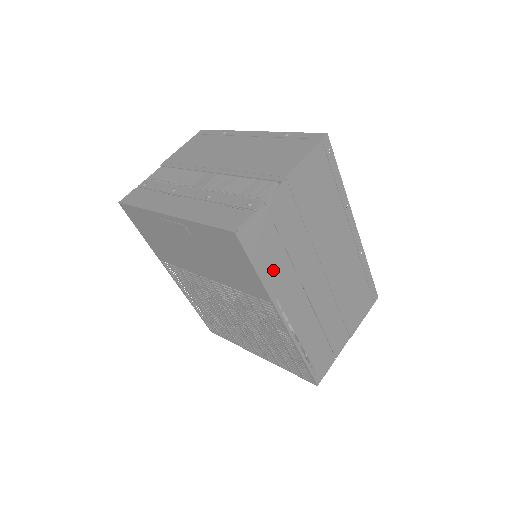
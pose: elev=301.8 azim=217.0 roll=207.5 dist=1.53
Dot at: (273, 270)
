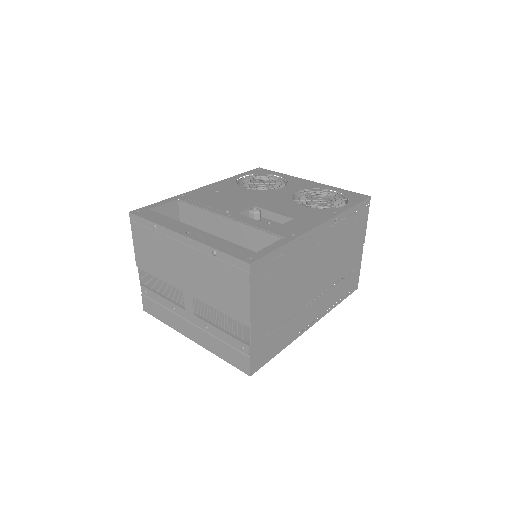
Dot at: (285, 337)
